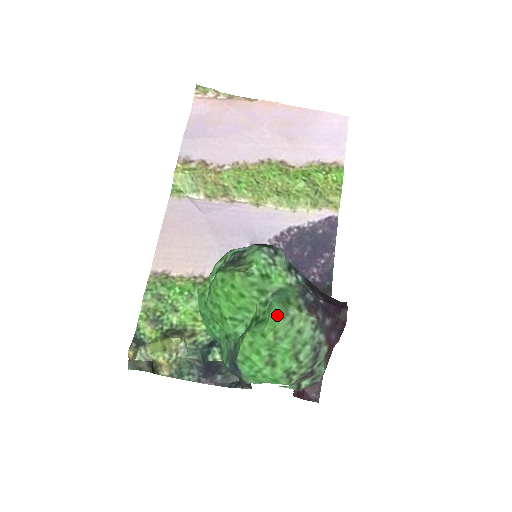
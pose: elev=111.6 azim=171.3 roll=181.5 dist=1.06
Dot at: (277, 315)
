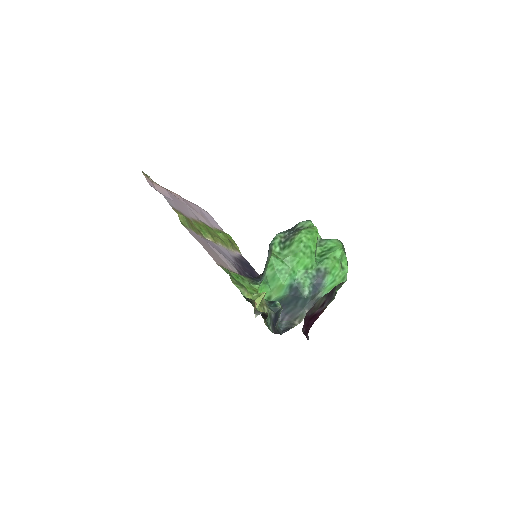
Dot at: (338, 242)
